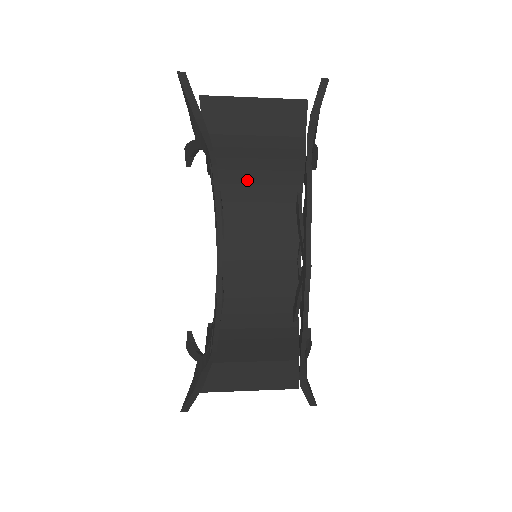
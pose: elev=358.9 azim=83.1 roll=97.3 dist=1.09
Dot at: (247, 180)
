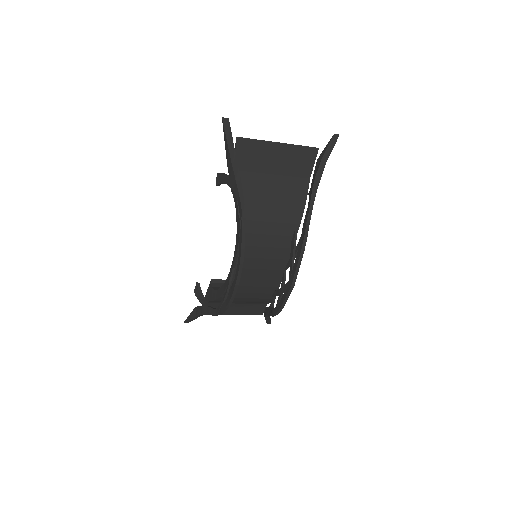
Dot at: (262, 218)
